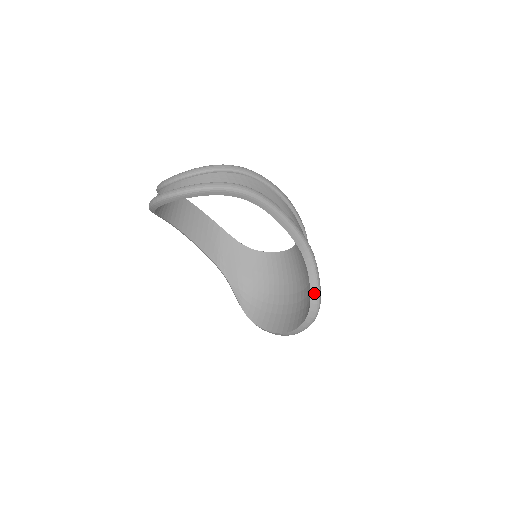
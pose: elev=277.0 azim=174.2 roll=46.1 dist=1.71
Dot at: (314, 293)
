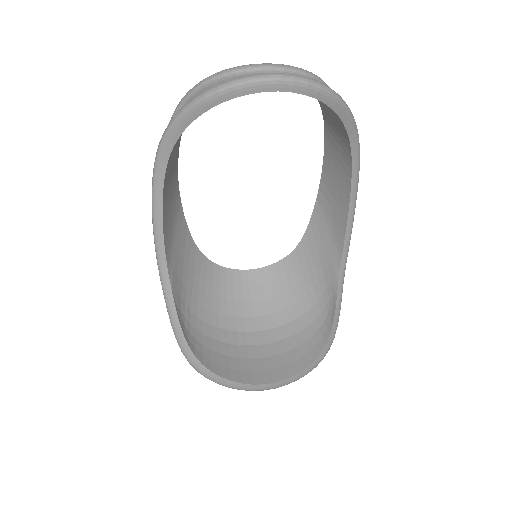
Dot at: (336, 320)
